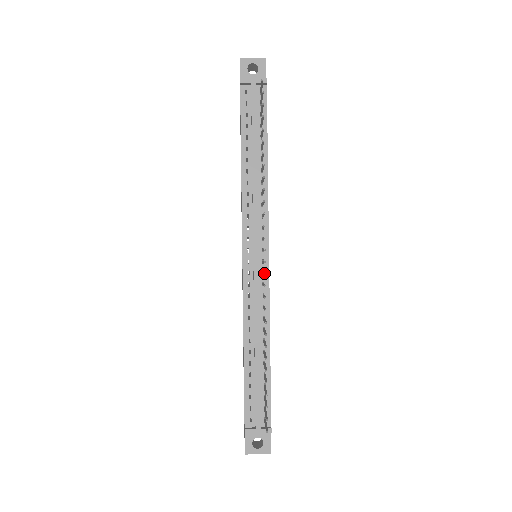
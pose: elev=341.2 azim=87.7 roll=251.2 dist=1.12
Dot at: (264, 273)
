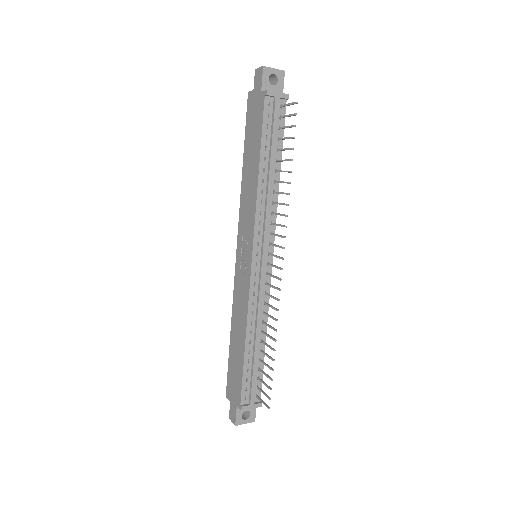
Dot at: (281, 279)
